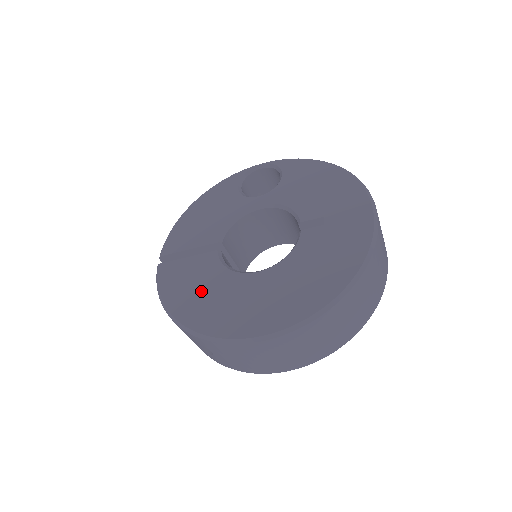
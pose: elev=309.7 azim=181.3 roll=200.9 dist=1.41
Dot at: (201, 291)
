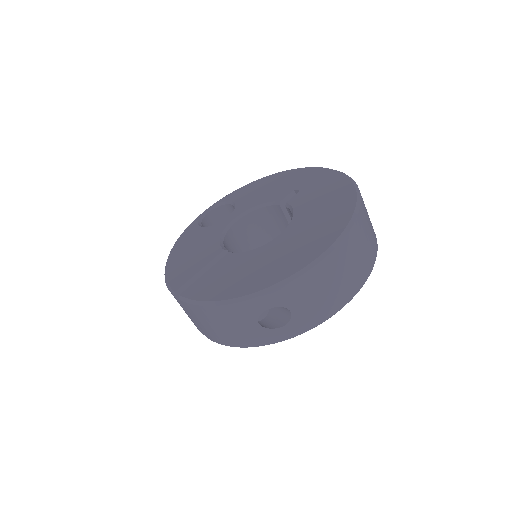
Dot at: (246, 271)
